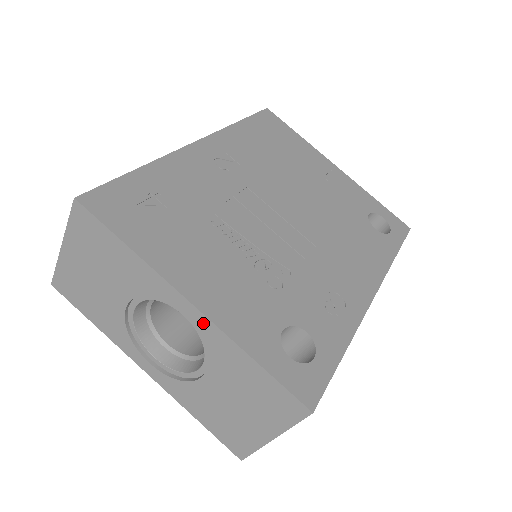
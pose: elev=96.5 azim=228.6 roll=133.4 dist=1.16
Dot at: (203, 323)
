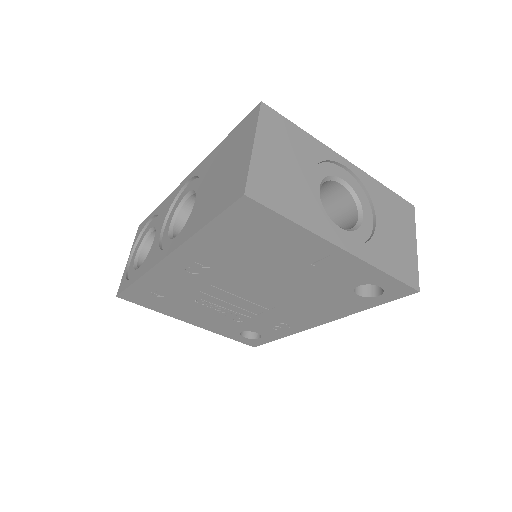
Dot at: occluded
